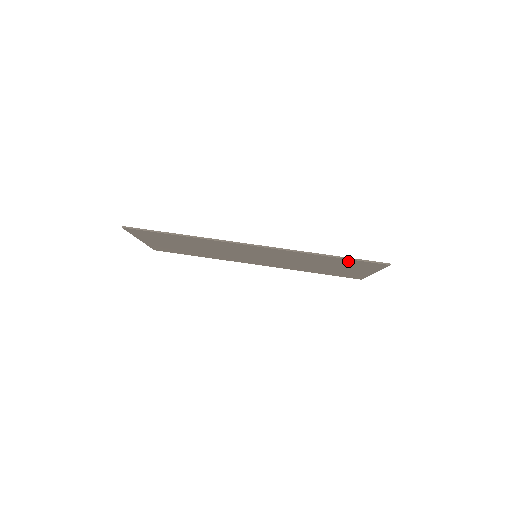
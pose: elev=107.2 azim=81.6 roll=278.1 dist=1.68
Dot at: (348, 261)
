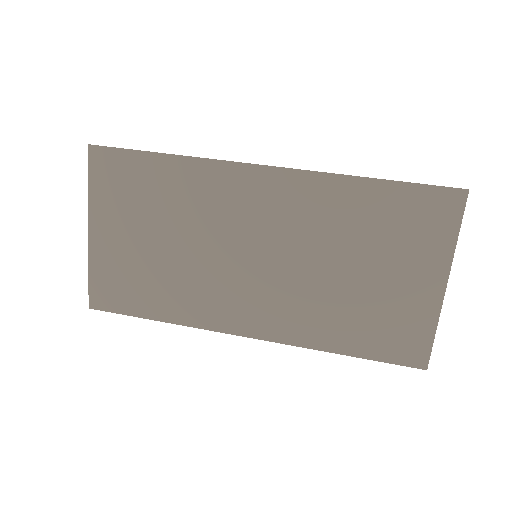
Dot at: (402, 200)
